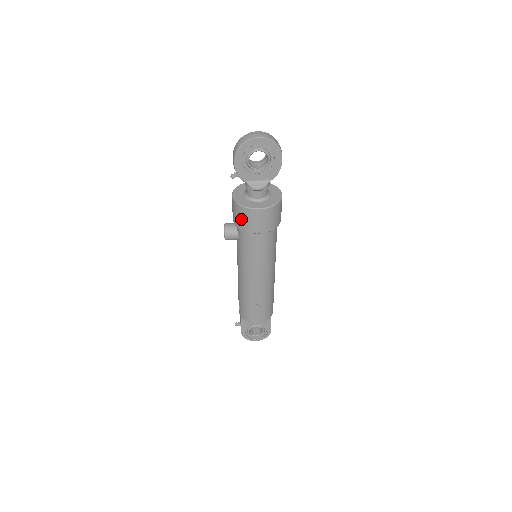
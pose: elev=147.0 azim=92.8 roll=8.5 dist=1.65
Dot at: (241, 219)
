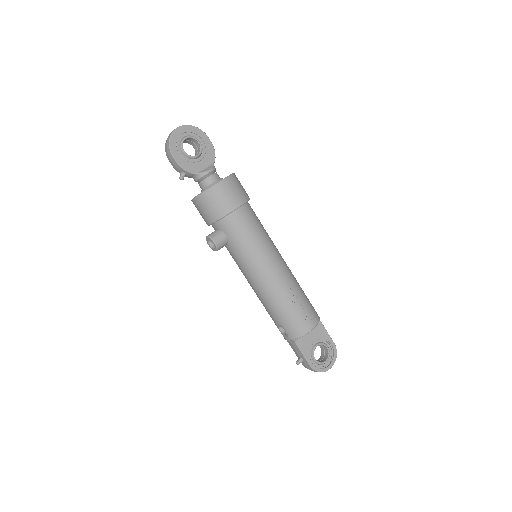
Dot at: (215, 205)
